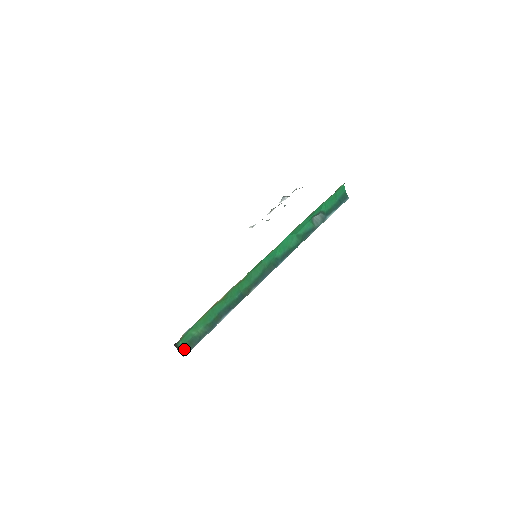
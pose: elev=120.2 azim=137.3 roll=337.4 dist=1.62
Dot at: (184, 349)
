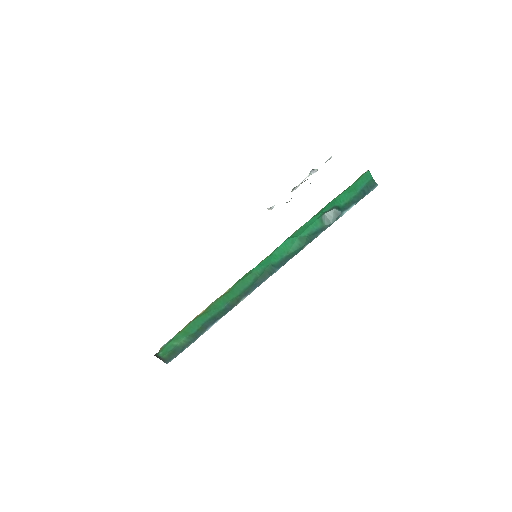
Dot at: (167, 358)
